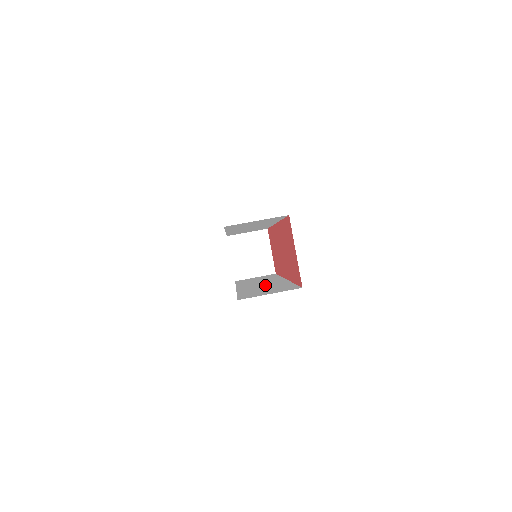
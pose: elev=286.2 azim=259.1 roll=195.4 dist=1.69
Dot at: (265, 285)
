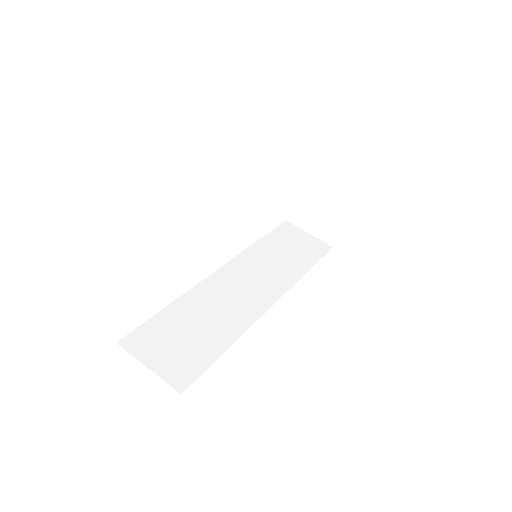
Dot at: (228, 304)
